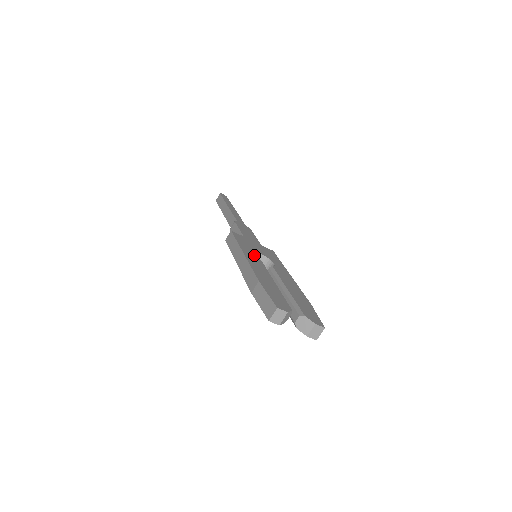
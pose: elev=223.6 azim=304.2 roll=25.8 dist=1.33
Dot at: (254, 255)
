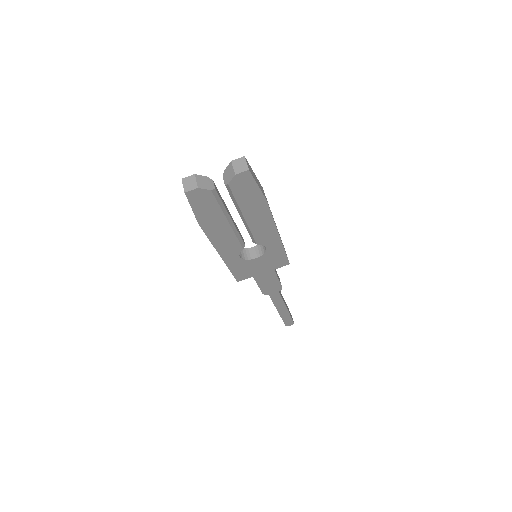
Dot at: occluded
